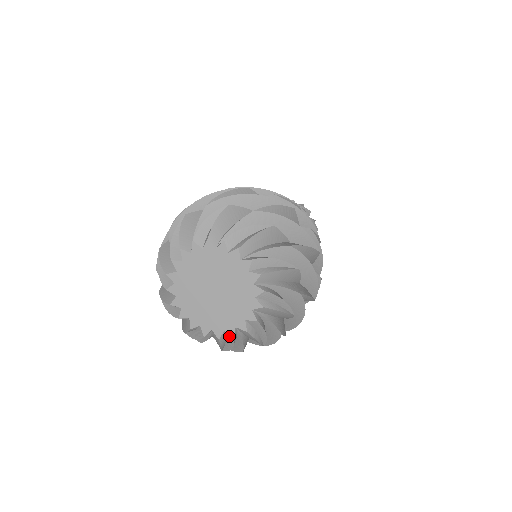
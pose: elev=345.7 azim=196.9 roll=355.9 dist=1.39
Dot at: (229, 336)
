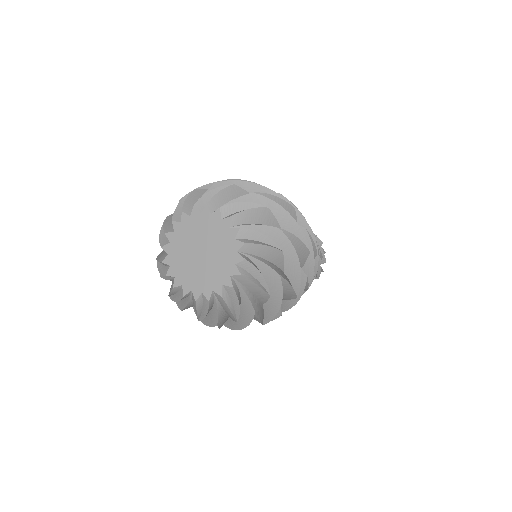
Dot at: (243, 263)
